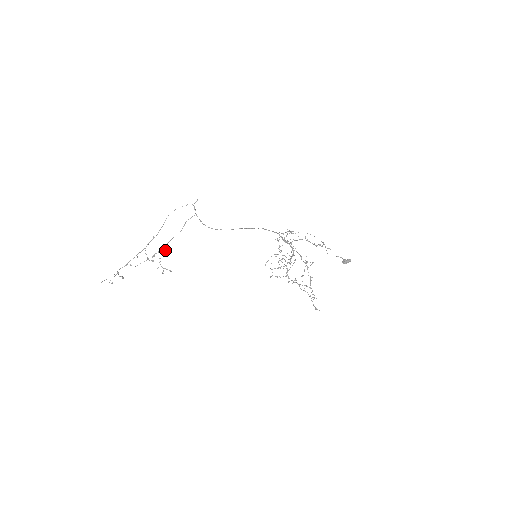
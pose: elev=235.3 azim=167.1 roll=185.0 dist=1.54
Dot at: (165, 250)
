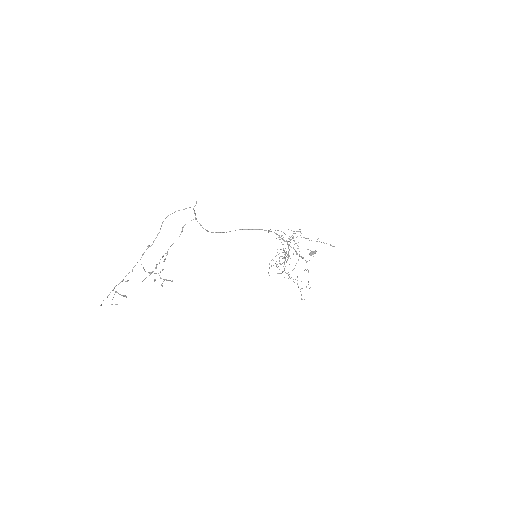
Dot at: (165, 259)
